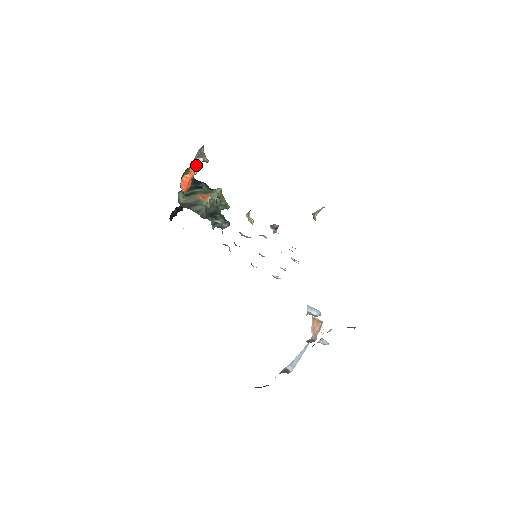
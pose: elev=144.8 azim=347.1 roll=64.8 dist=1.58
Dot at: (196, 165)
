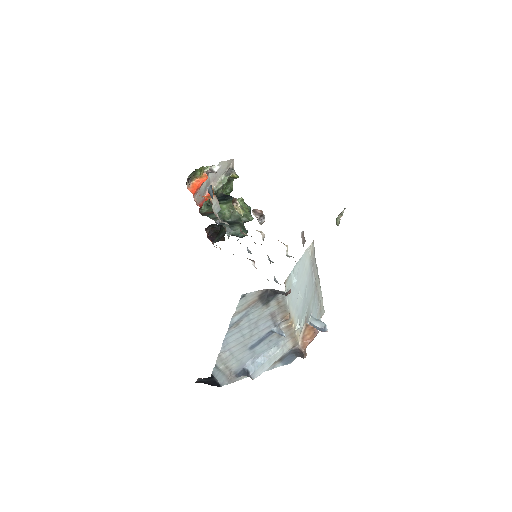
Dot at: (223, 179)
